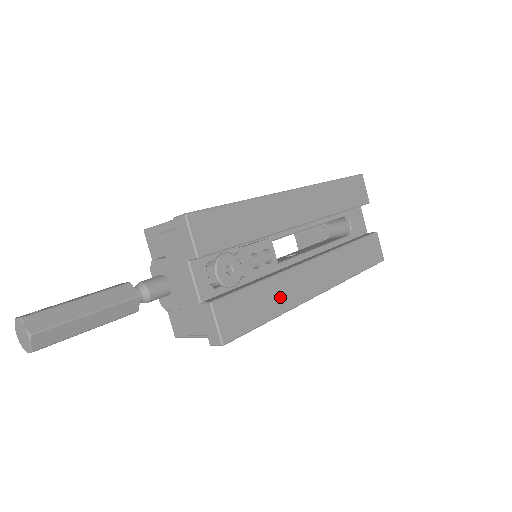
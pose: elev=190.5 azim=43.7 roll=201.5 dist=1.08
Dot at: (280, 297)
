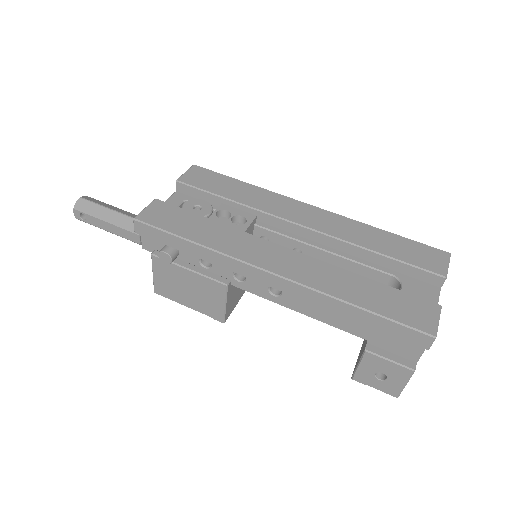
Dot at: (218, 238)
